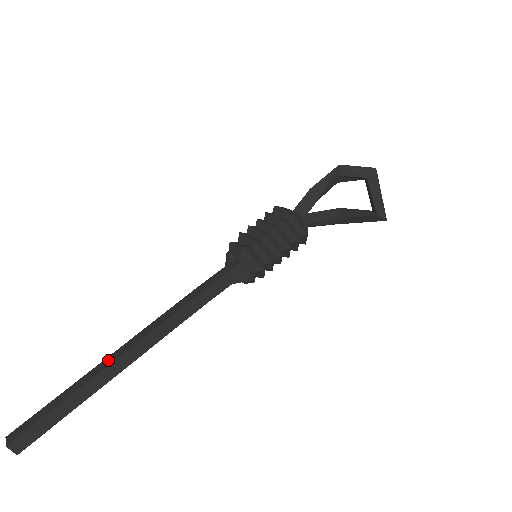
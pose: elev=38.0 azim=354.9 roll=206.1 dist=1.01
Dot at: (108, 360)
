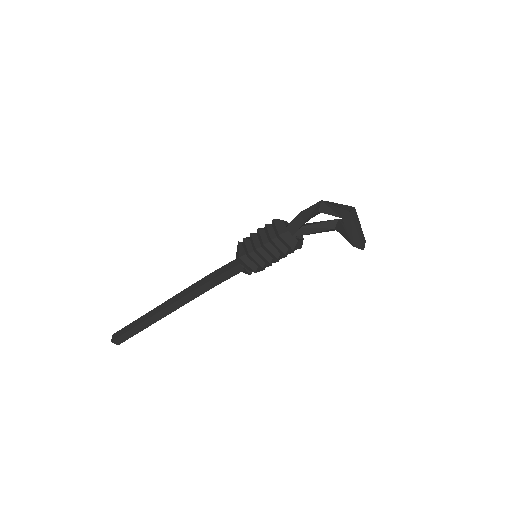
Dot at: (159, 308)
